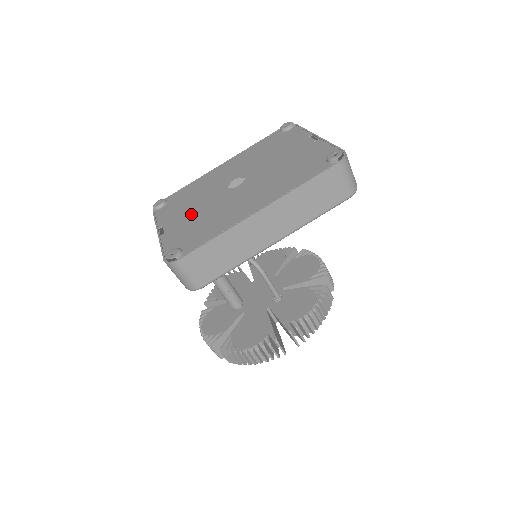
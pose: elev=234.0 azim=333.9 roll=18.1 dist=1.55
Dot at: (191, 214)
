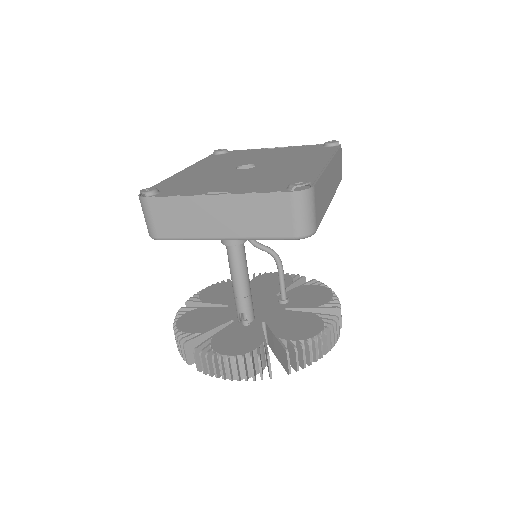
Dot at: (237, 181)
